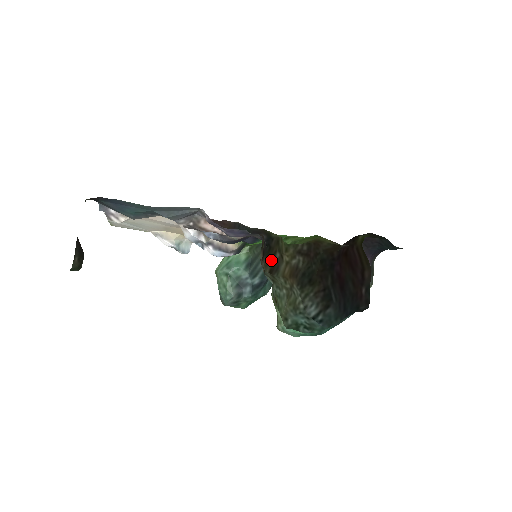
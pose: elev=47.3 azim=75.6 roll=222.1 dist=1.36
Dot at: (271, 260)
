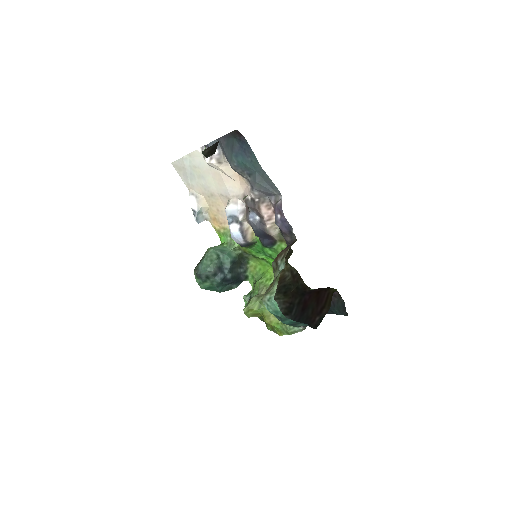
Dot at: occluded
